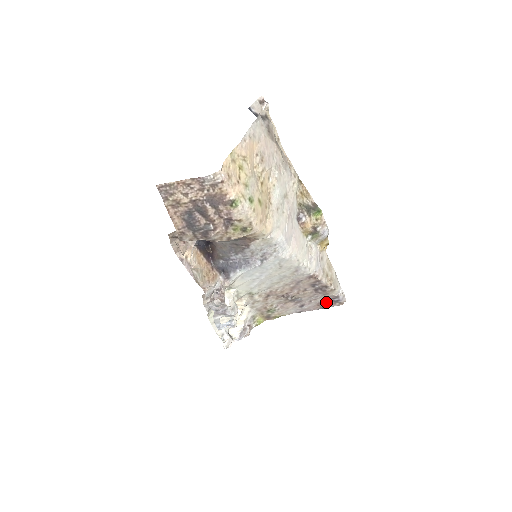
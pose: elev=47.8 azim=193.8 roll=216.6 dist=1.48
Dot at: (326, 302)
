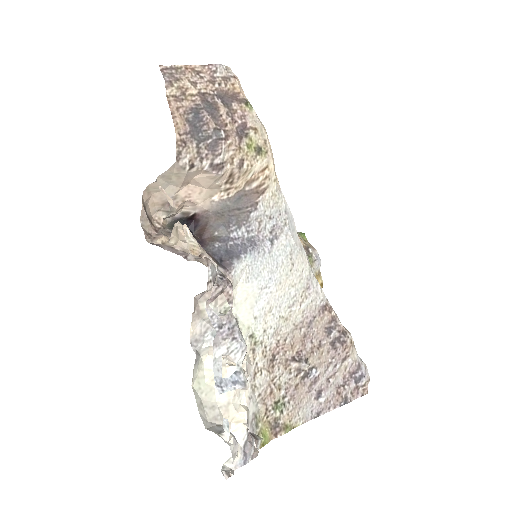
Dot at: (347, 384)
